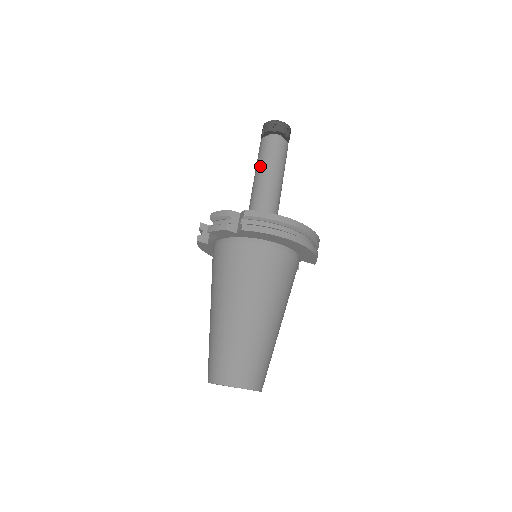
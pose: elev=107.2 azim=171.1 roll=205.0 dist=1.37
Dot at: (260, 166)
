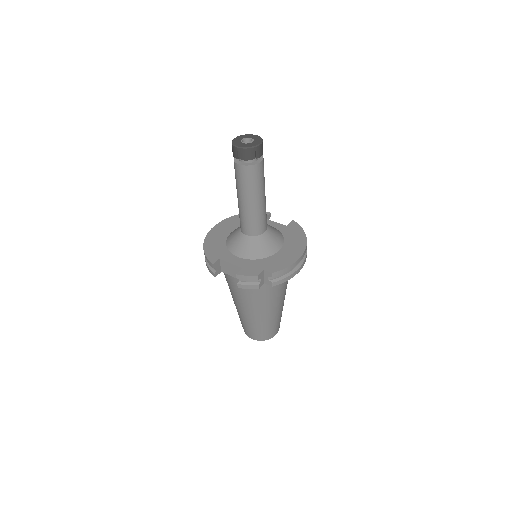
Dot at: (248, 197)
